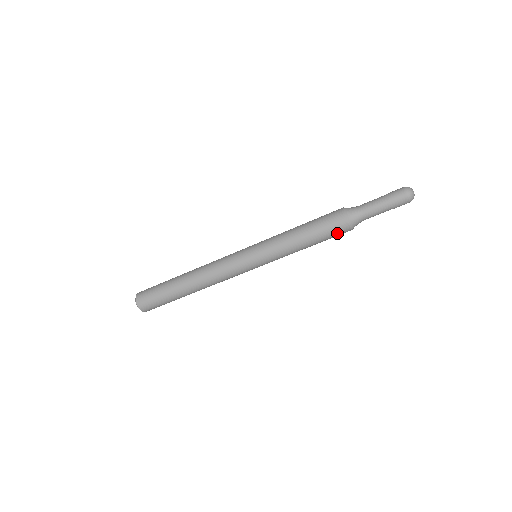
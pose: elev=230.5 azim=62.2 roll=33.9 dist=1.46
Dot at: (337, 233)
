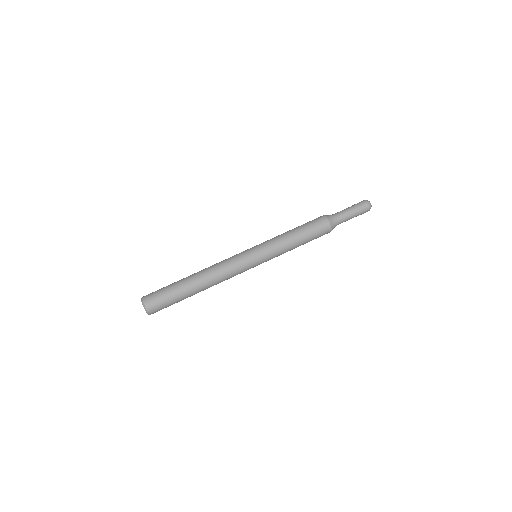
Dot at: (317, 223)
